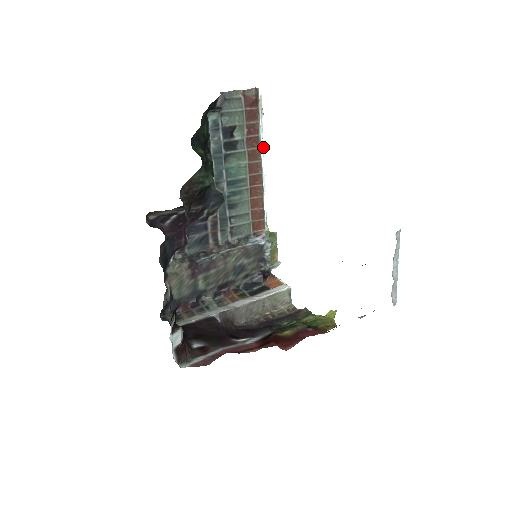
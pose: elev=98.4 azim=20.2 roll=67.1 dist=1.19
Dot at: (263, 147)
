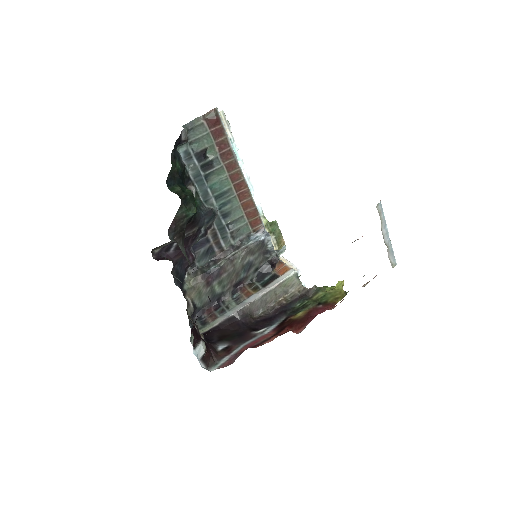
Dot at: (239, 154)
